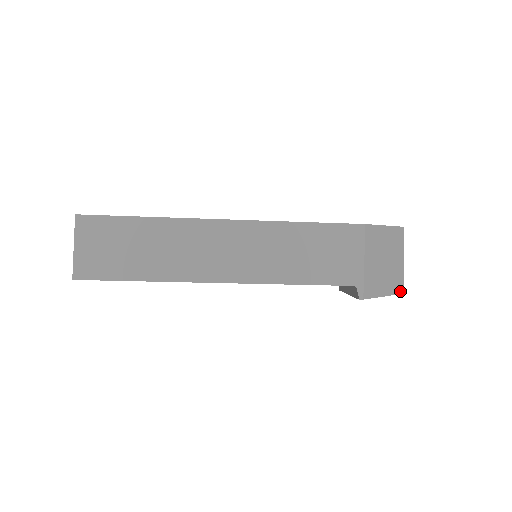
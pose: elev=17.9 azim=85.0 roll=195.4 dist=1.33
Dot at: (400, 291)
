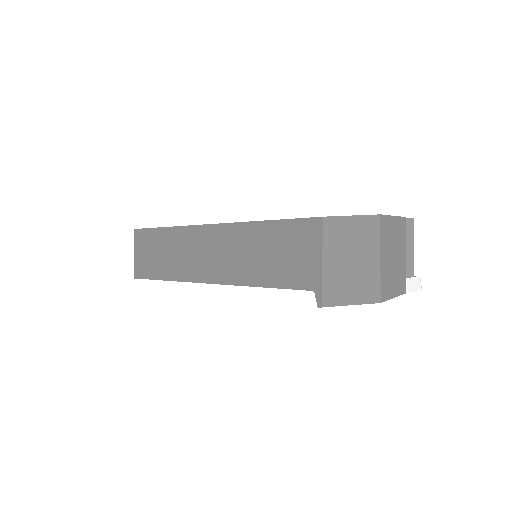
Dot at: (375, 299)
